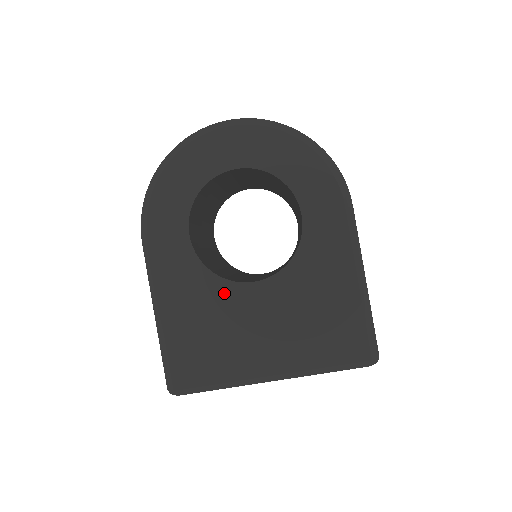
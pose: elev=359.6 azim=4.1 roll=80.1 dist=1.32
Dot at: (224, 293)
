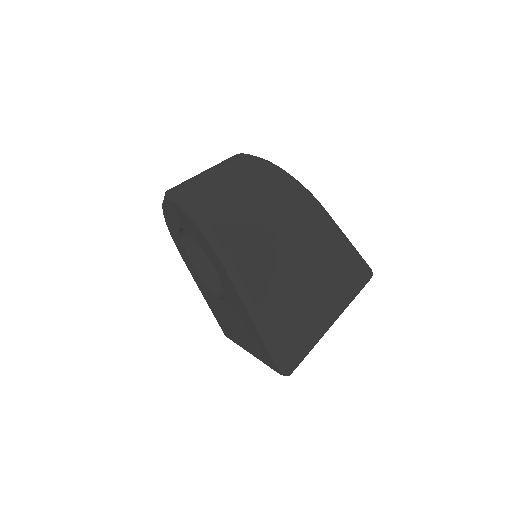
Dot at: (214, 299)
